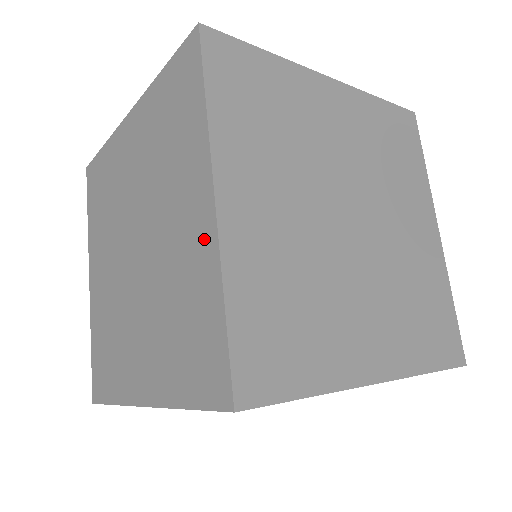
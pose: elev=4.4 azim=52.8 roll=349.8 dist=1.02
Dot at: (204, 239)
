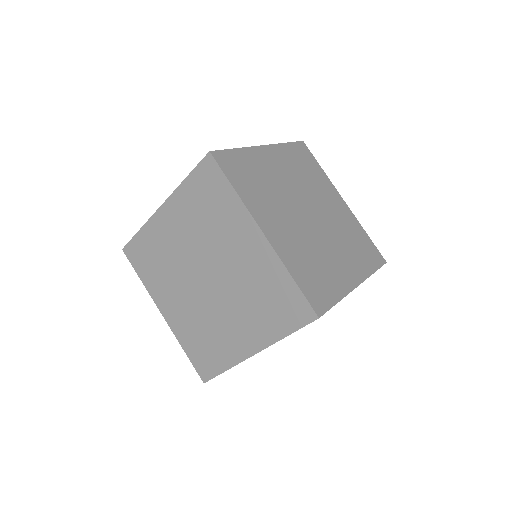
Dot at: (264, 254)
